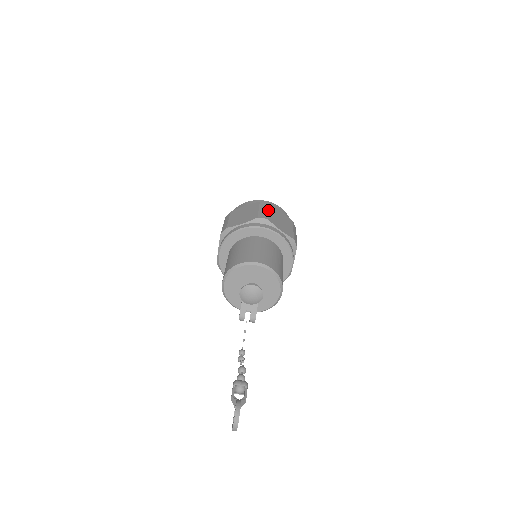
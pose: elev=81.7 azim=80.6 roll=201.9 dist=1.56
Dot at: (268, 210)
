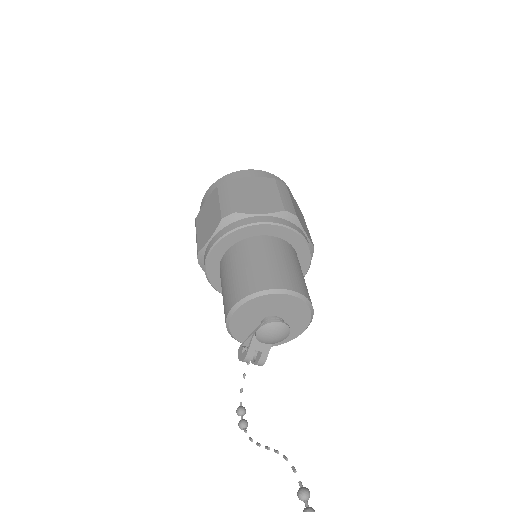
Dot at: (290, 198)
